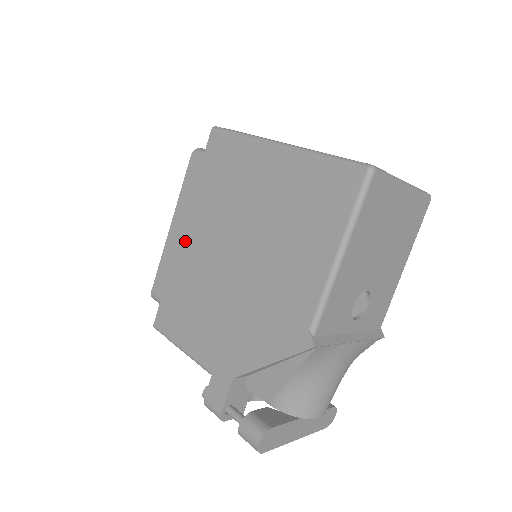
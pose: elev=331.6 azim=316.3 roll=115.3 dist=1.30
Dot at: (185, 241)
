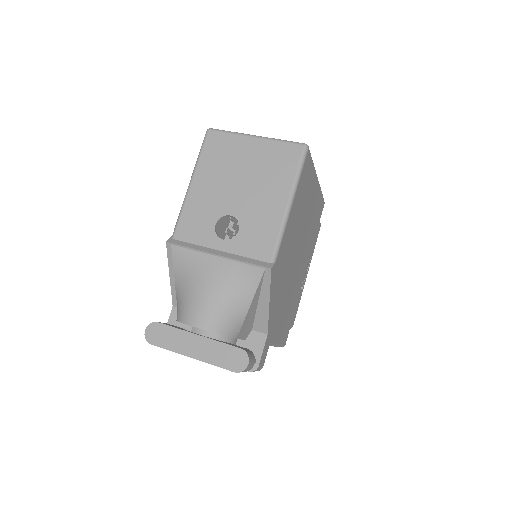
Dot at: occluded
